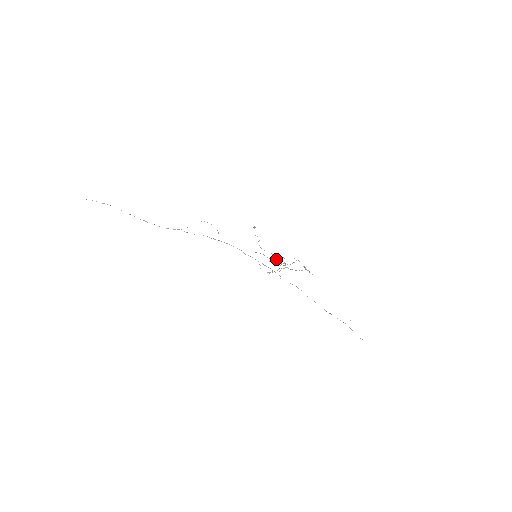
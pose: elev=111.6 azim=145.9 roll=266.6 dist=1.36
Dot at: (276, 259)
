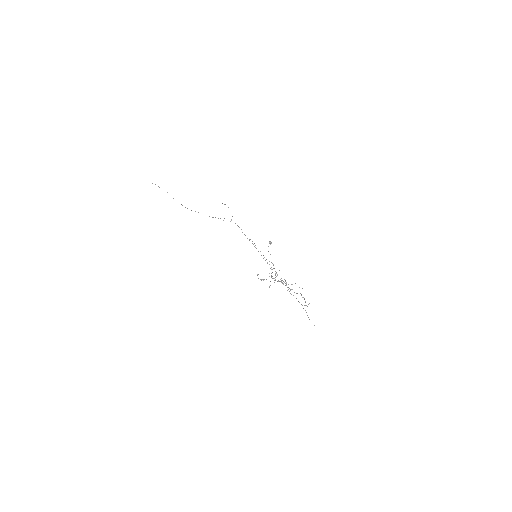
Dot at: occluded
